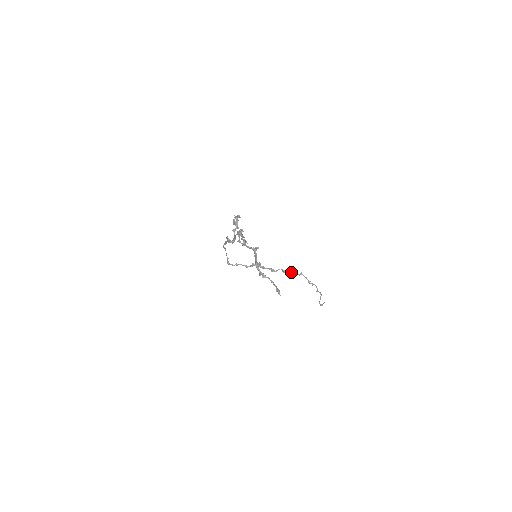
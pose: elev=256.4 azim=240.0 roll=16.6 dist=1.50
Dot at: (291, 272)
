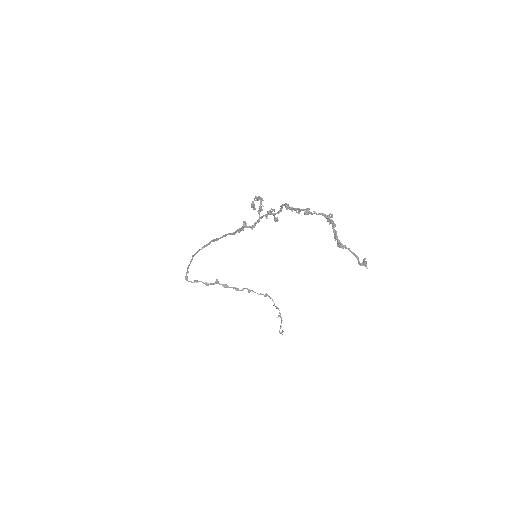
Dot at: occluded
